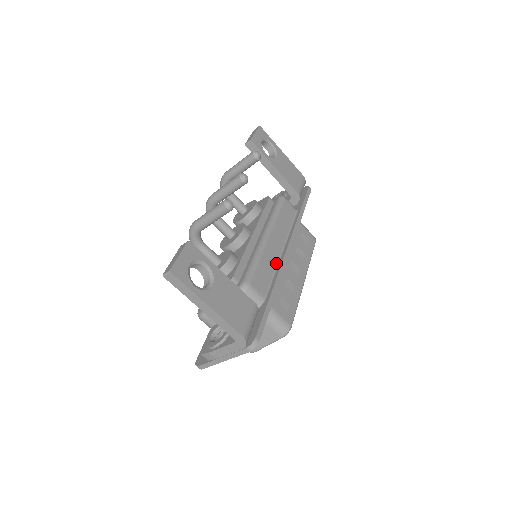
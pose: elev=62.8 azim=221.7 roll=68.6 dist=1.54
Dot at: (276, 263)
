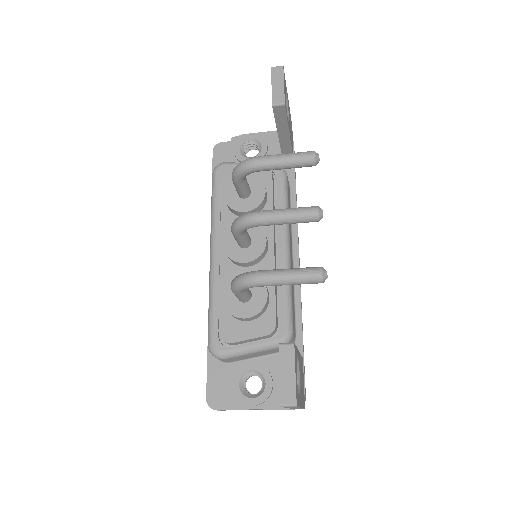
Dot at: occluded
